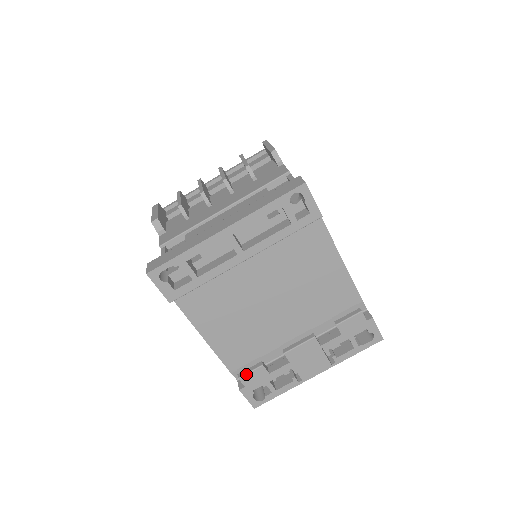
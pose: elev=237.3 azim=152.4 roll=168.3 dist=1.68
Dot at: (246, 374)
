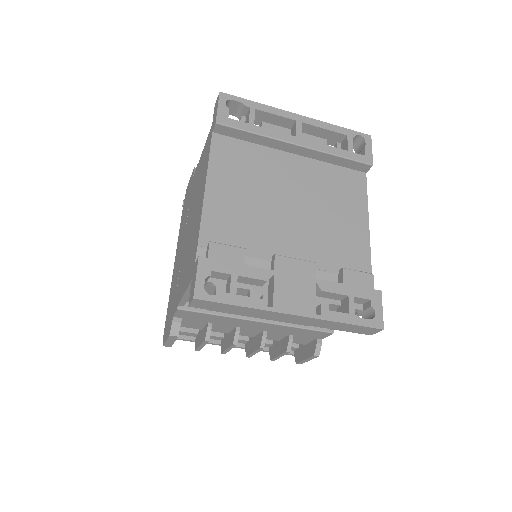
Dot at: (221, 244)
